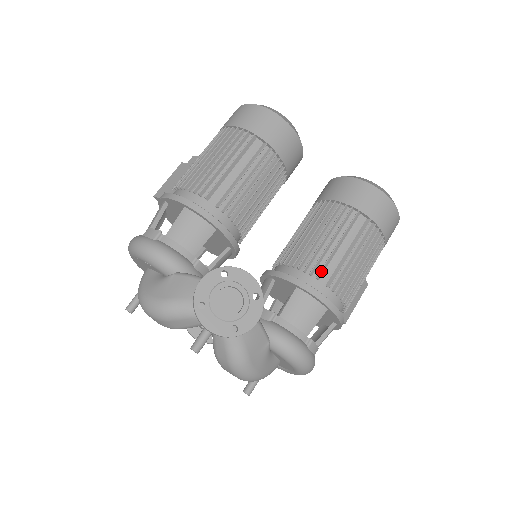
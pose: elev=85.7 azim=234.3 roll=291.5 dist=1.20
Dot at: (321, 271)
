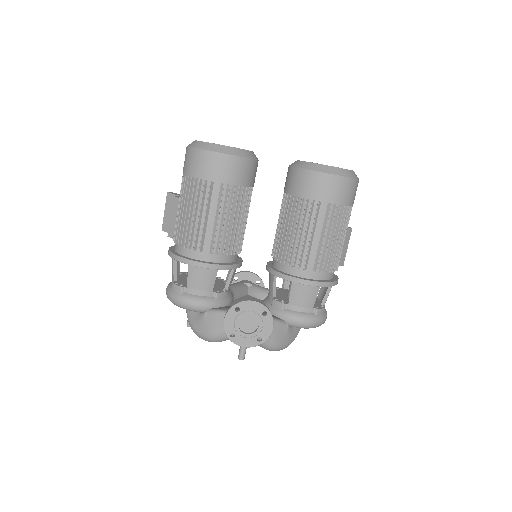
Dot at: (306, 263)
